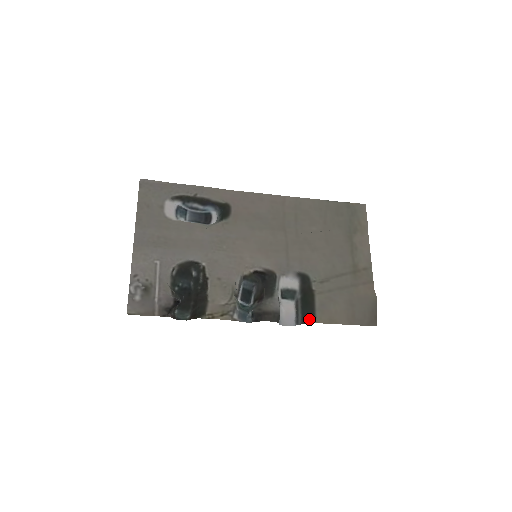
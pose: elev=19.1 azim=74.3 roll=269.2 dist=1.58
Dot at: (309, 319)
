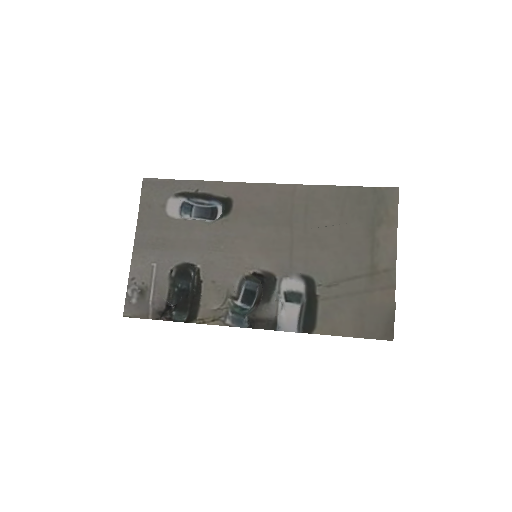
Dot at: (309, 328)
